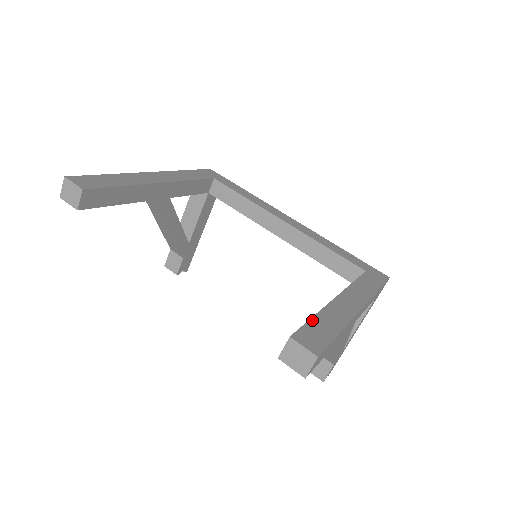
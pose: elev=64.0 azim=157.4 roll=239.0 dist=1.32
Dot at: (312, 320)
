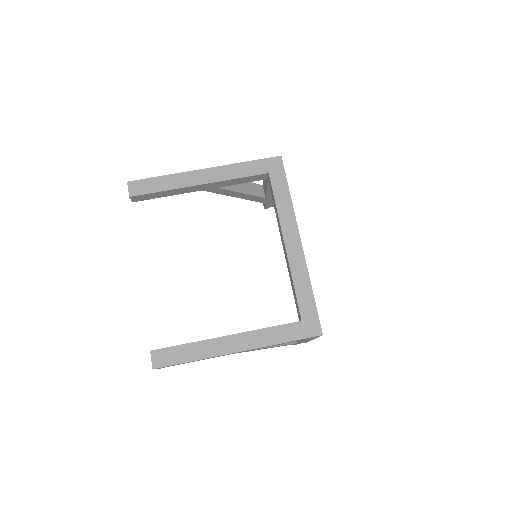
Dot at: (180, 346)
